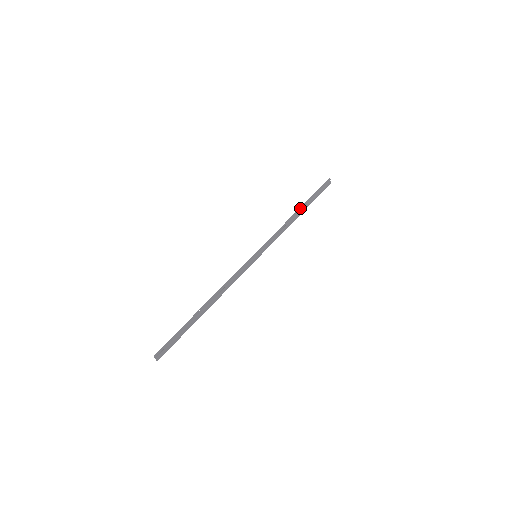
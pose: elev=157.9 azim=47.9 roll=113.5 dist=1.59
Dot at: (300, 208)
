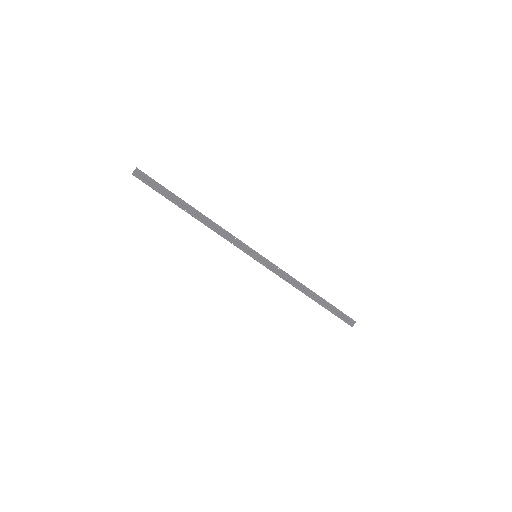
Dot at: (316, 294)
